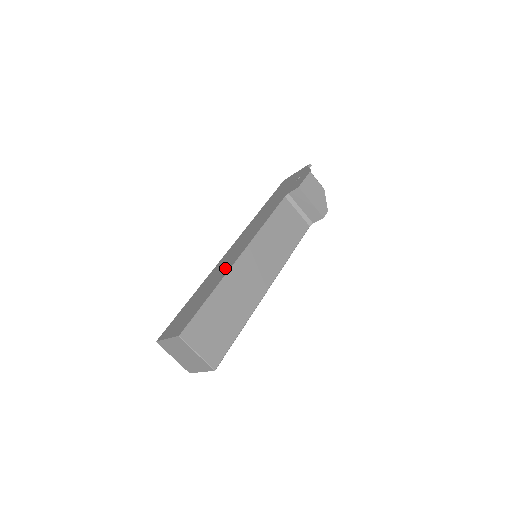
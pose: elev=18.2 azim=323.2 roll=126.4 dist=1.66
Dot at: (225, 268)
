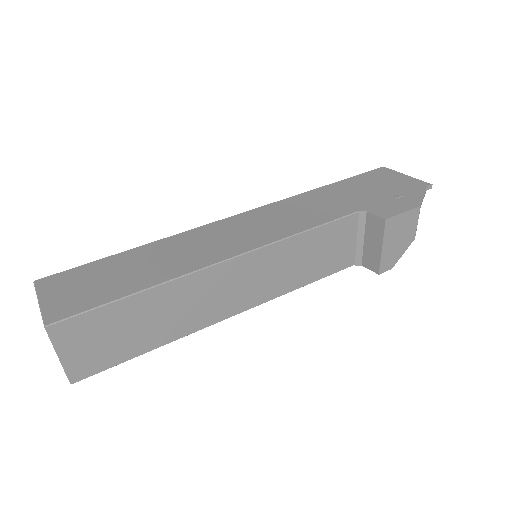
Dot at: (196, 257)
